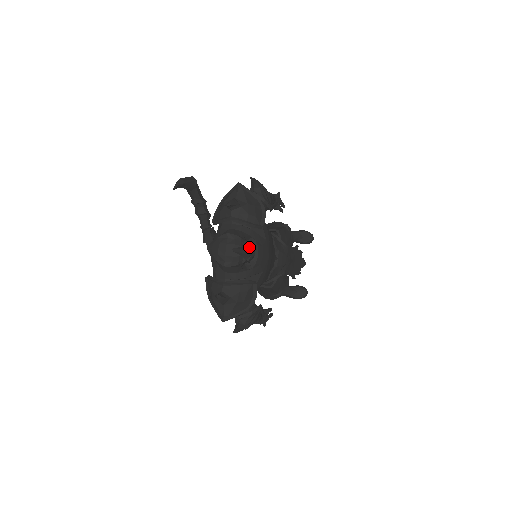
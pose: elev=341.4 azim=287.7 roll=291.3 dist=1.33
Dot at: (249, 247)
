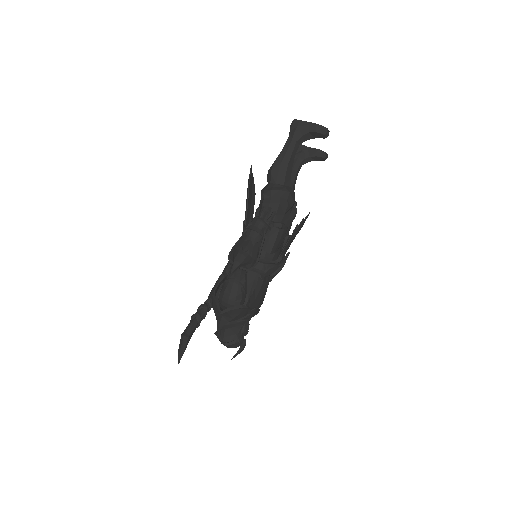
Dot at: (242, 348)
